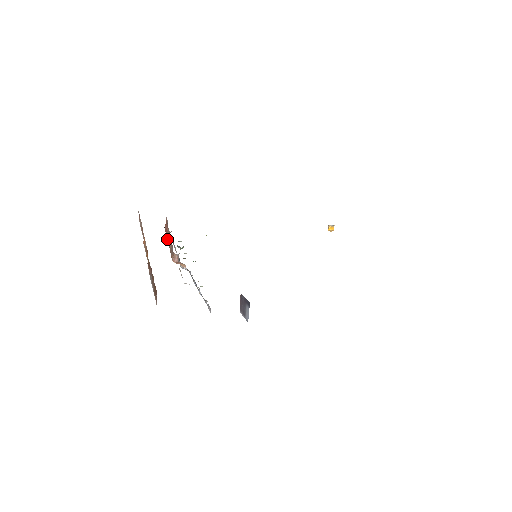
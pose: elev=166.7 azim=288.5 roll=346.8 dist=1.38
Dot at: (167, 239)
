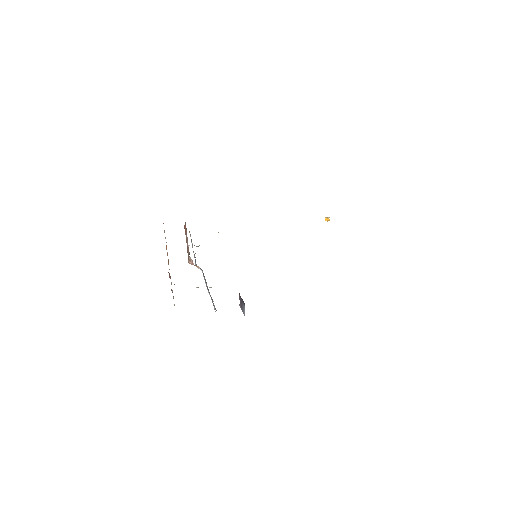
Dot at: occluded
